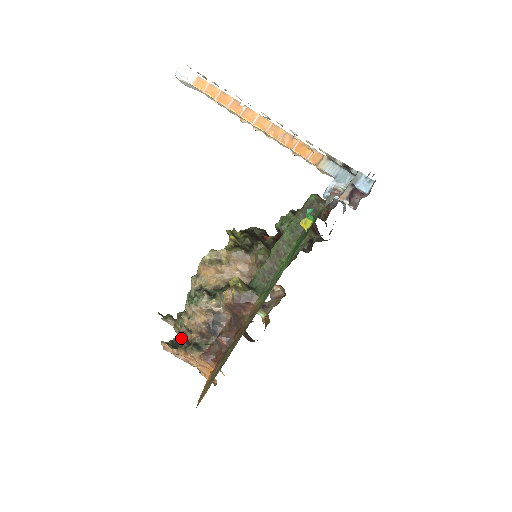
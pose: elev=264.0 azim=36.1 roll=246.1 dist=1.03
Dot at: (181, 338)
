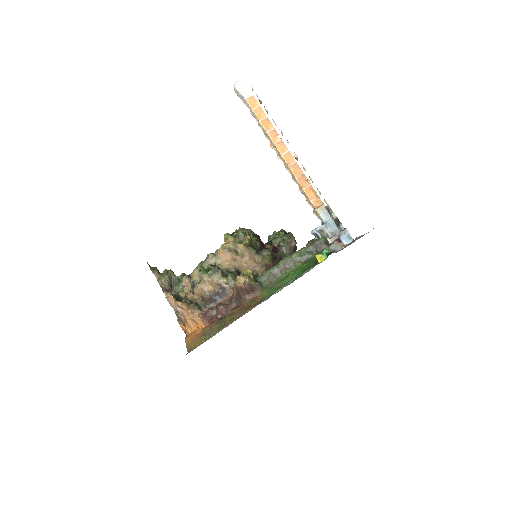
Dot at: (163, 290)
